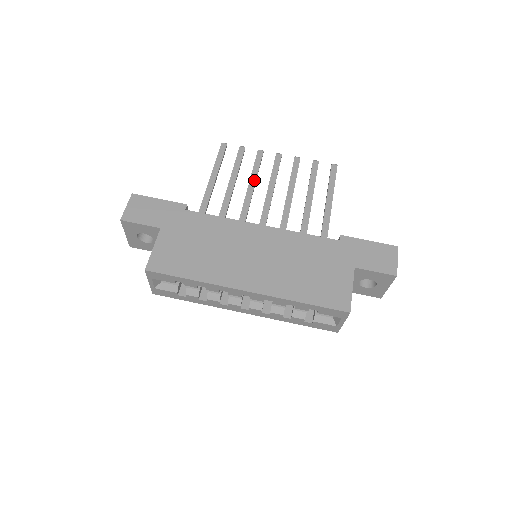
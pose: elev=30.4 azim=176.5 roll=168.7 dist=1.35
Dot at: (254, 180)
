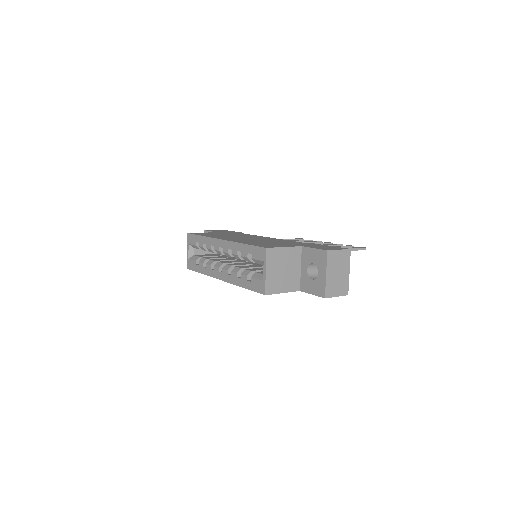
Dot at: occluded
